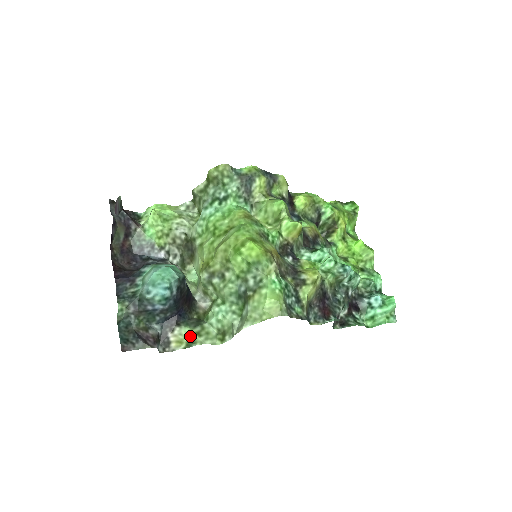
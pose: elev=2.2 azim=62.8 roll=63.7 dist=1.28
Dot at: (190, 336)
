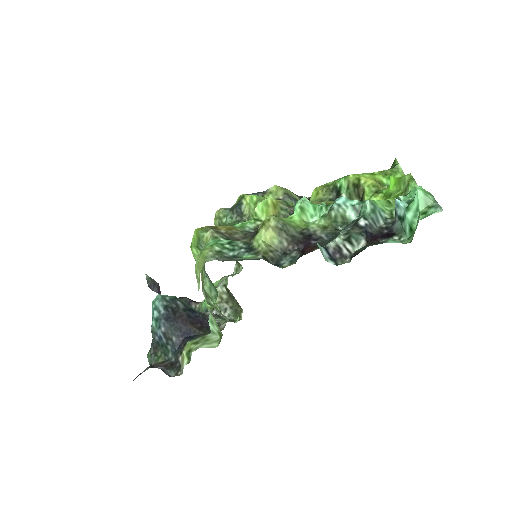
Dot at: (188, 348)
